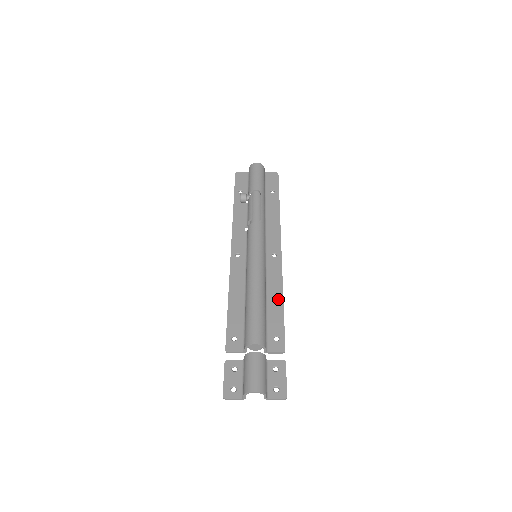
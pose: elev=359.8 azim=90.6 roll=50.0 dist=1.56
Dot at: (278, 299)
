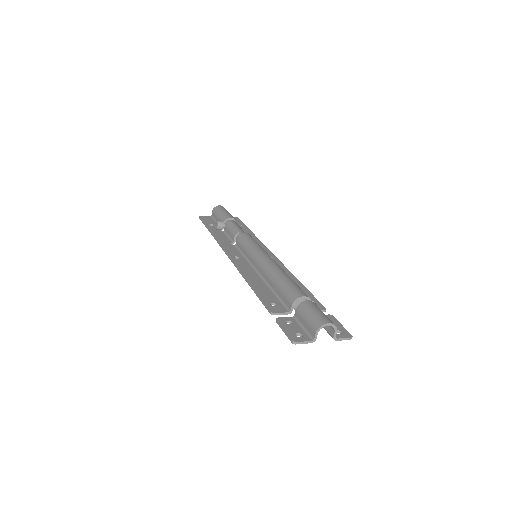
Dot at: (294, 281)
